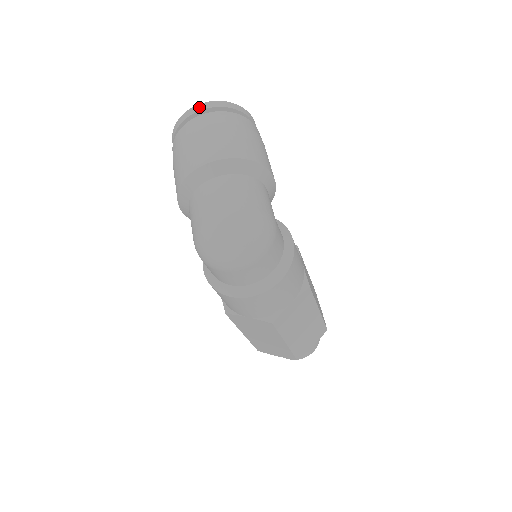
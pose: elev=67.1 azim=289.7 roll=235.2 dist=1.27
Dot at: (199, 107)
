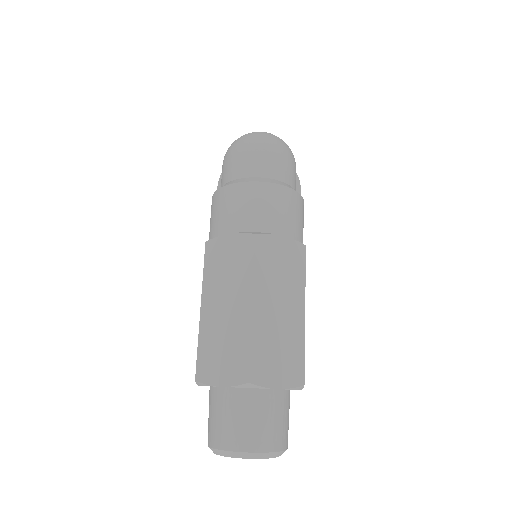
Dot at: occluded
